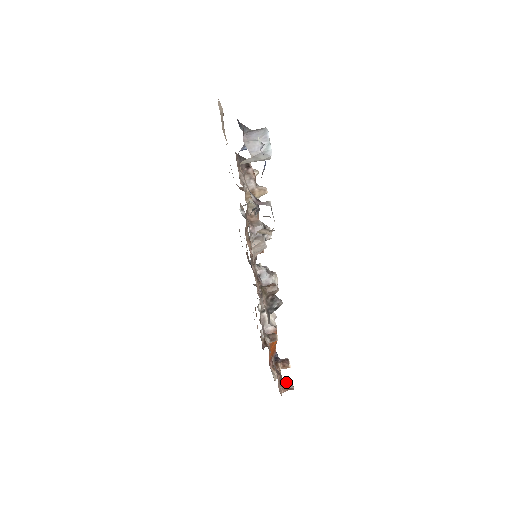
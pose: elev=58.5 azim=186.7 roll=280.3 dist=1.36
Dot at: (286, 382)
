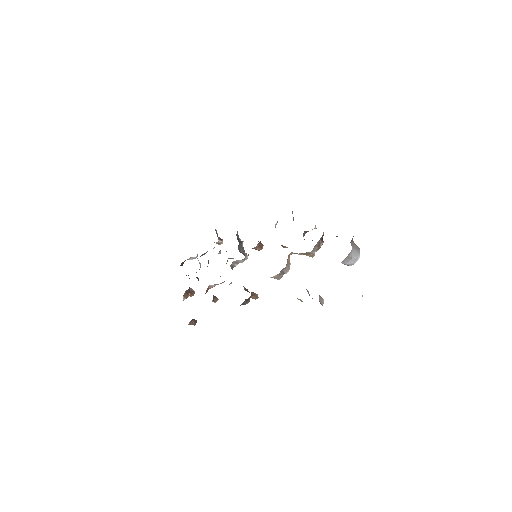
Dot at: (194, 320)
